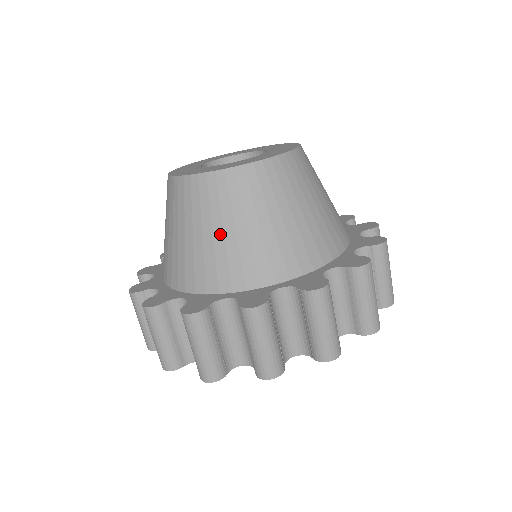
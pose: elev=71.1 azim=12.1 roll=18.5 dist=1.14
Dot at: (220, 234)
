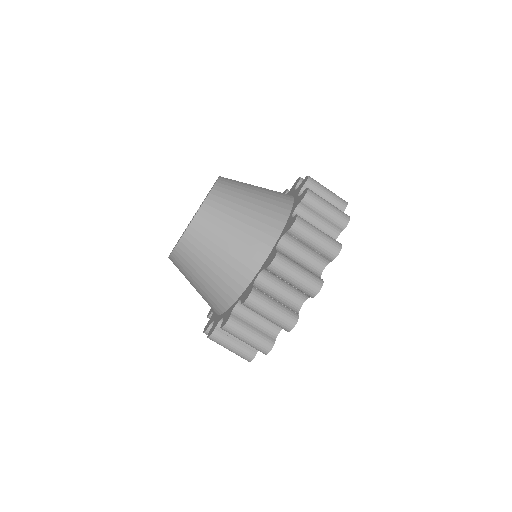
Dot at: (209, 271)
